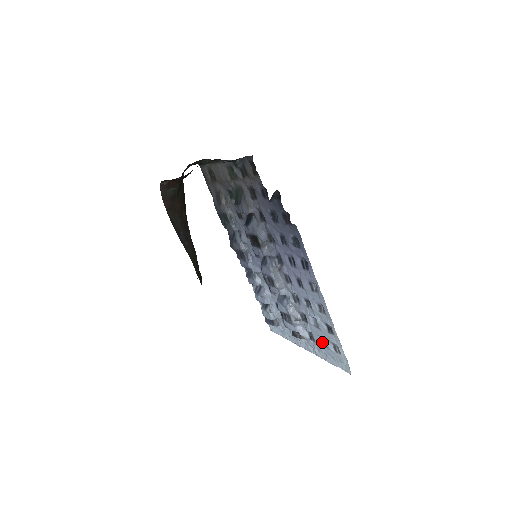
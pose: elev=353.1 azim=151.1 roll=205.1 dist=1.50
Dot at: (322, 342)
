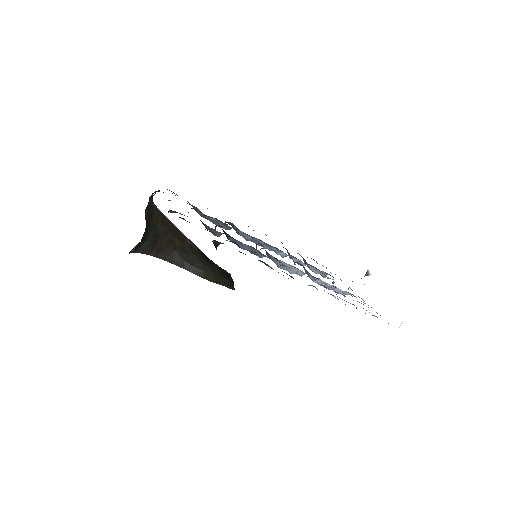
Dot at: occluded
